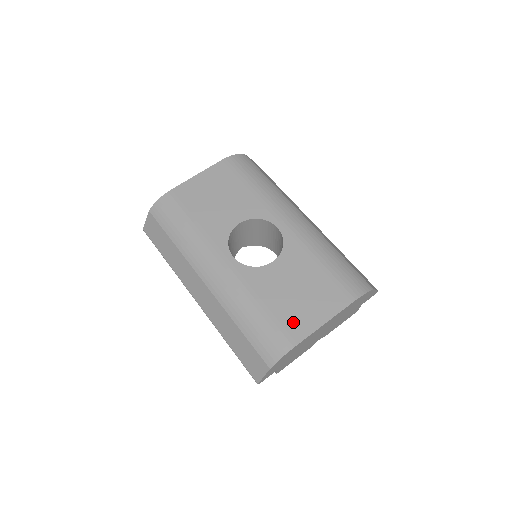
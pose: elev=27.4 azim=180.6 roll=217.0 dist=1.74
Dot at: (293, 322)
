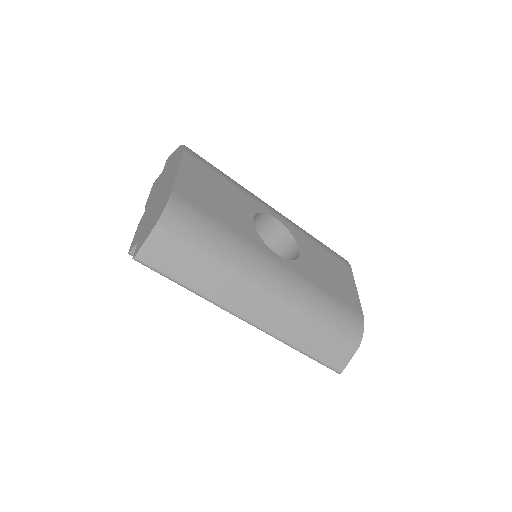
Dot at: (348, 298)
